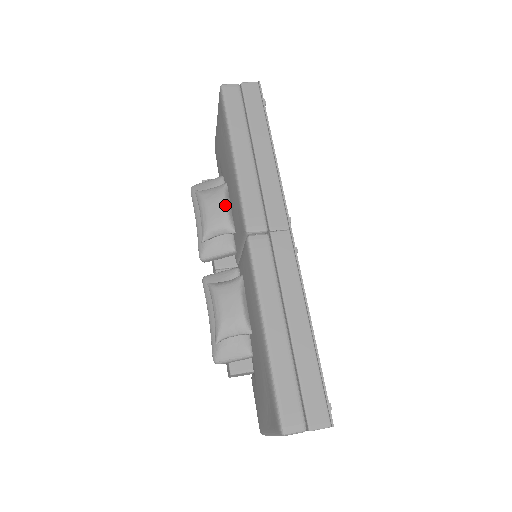
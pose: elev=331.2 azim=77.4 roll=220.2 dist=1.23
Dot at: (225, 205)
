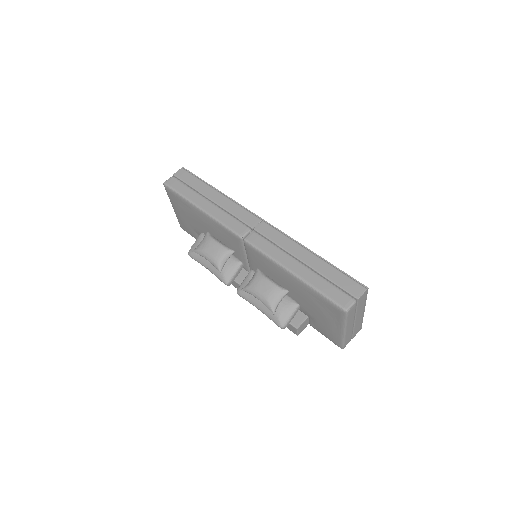
Dot at: (216, 242)
